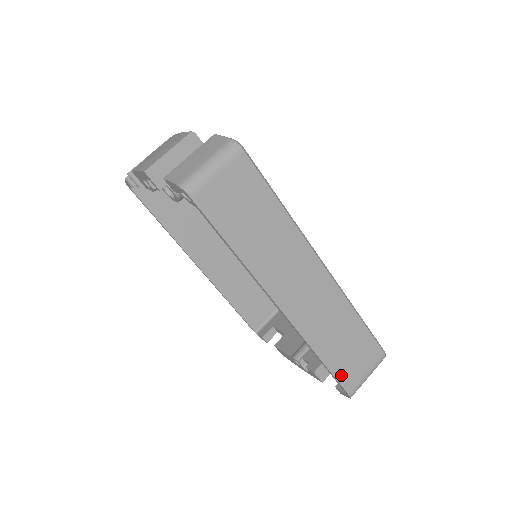
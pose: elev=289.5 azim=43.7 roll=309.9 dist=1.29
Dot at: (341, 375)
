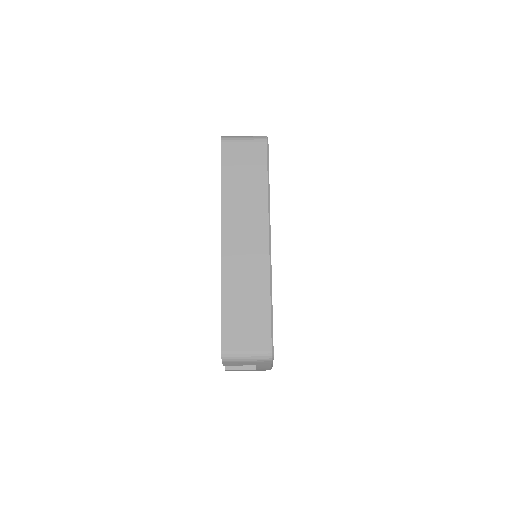
Dot at: (227, 329)
